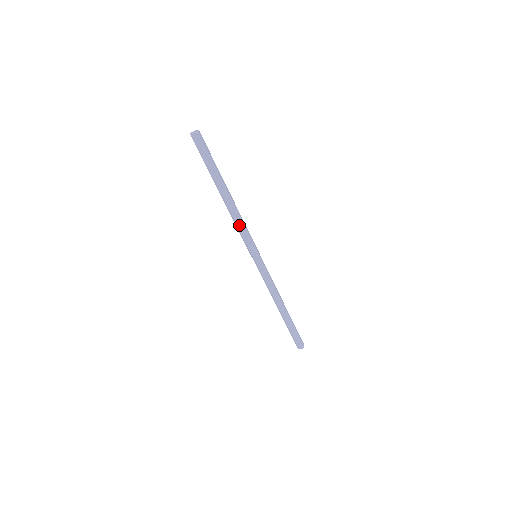
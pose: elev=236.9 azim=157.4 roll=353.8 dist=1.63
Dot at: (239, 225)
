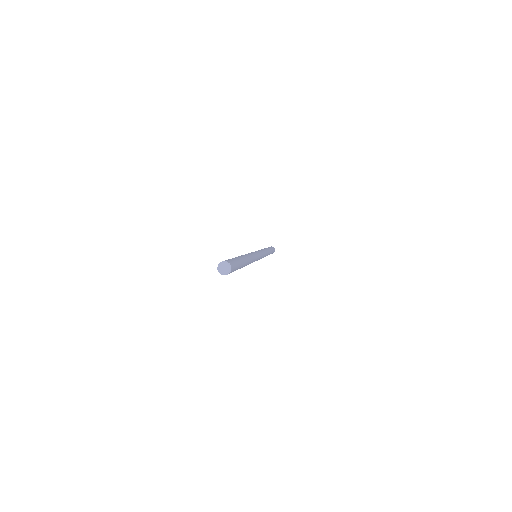
Dot at: occluded
